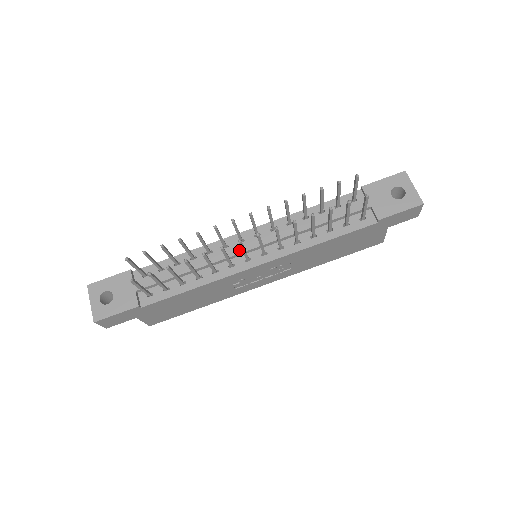
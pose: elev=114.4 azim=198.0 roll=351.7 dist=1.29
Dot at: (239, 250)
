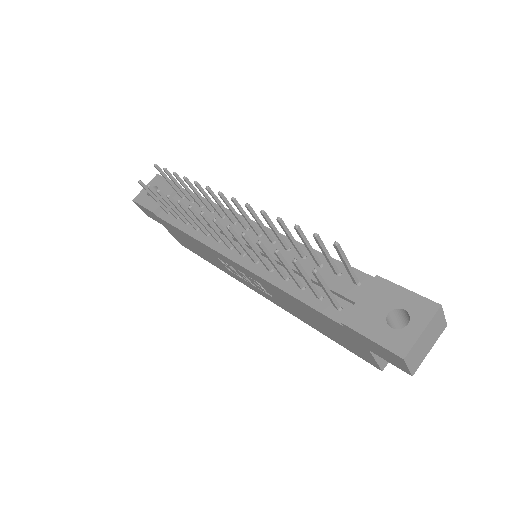
Dot at: occluded
